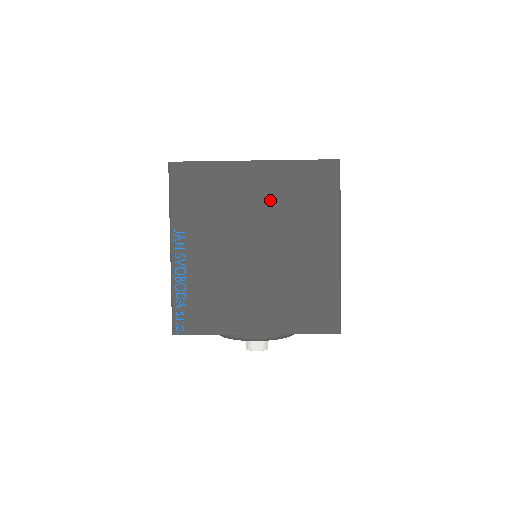
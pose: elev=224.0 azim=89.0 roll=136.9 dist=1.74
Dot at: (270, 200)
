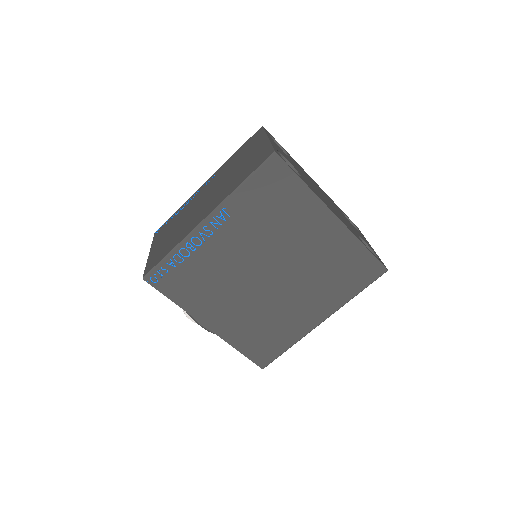
Dot at: (315, 253)
